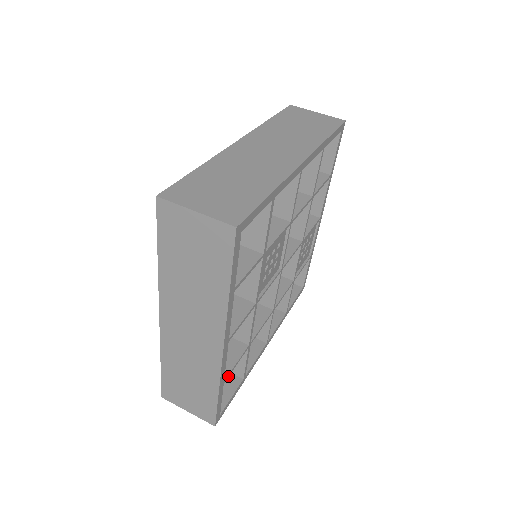
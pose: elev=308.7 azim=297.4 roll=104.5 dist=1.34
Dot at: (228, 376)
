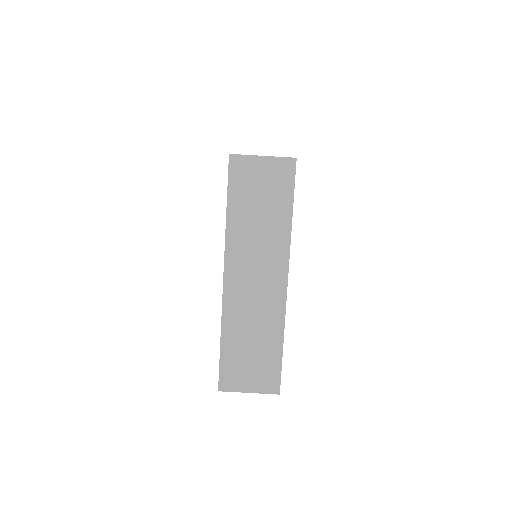
Dot at: occluded
